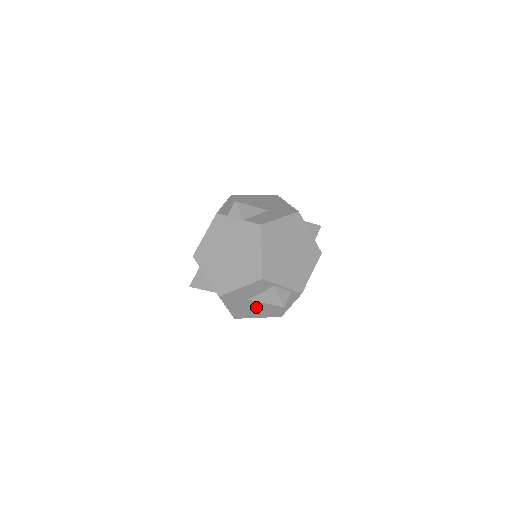
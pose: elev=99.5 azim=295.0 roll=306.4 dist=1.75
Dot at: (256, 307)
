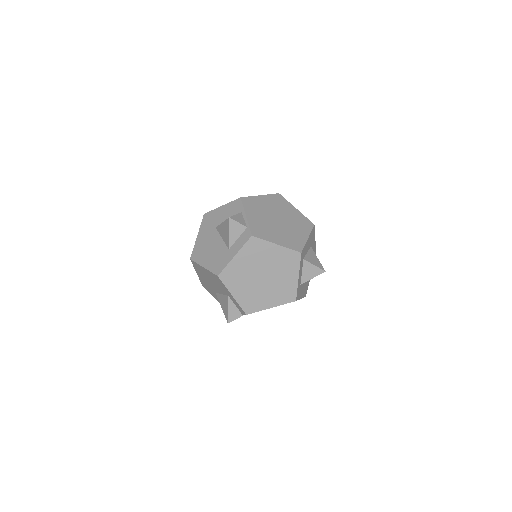
Dot at: (213, 245)
